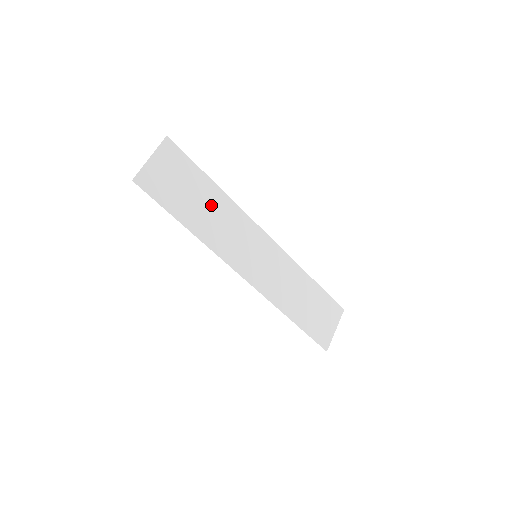
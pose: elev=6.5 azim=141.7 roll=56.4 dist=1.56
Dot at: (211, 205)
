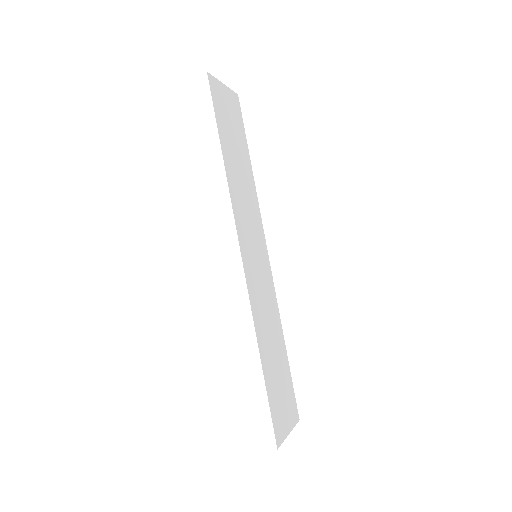
Dot at: (243, 171)
